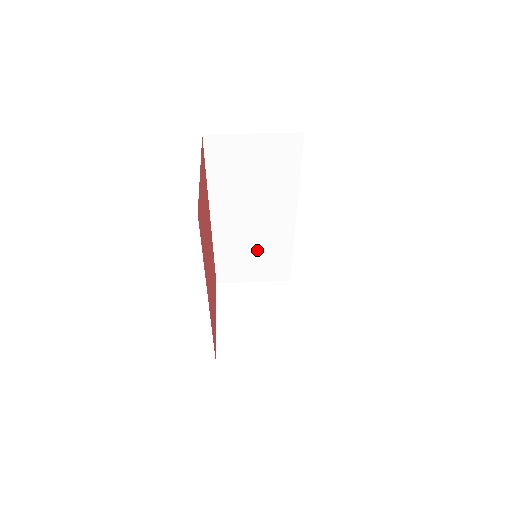
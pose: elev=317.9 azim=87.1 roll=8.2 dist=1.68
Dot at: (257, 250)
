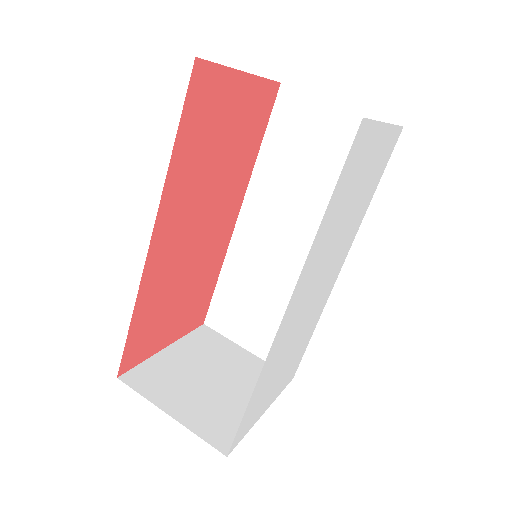
Dot at: (272, 296)
